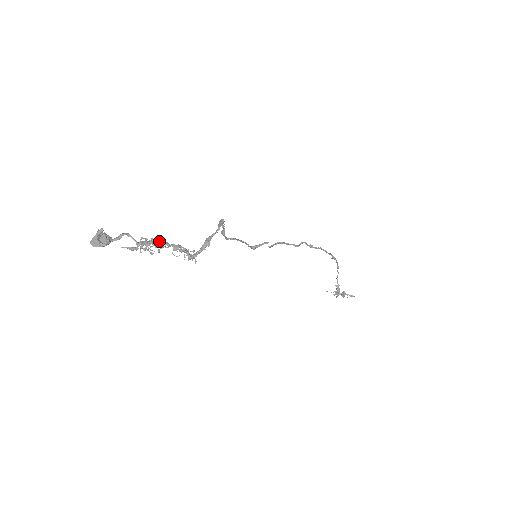
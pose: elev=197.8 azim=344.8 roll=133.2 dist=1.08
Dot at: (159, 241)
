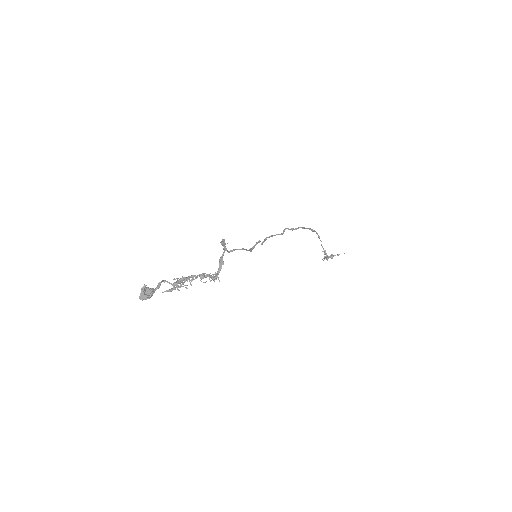
Dot at: (188, 276)
